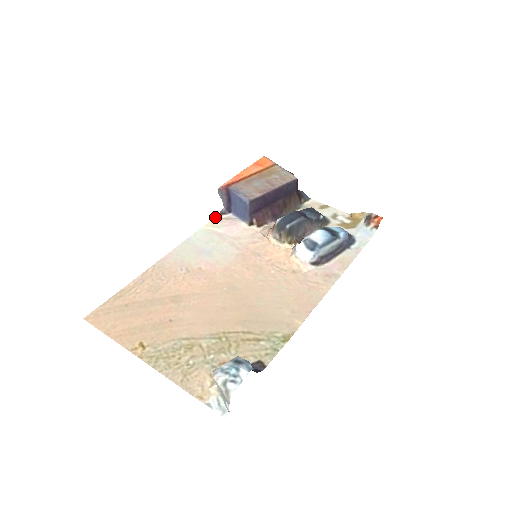
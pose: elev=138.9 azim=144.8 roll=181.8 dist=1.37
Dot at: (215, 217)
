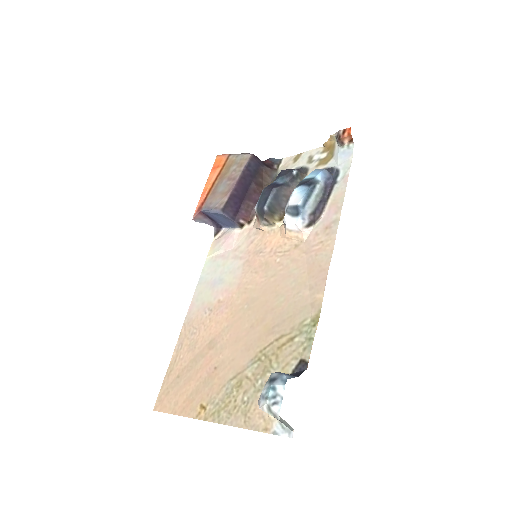
Dot at: occluded
